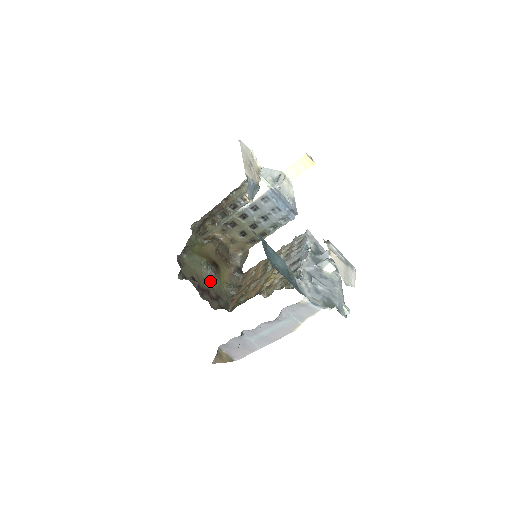
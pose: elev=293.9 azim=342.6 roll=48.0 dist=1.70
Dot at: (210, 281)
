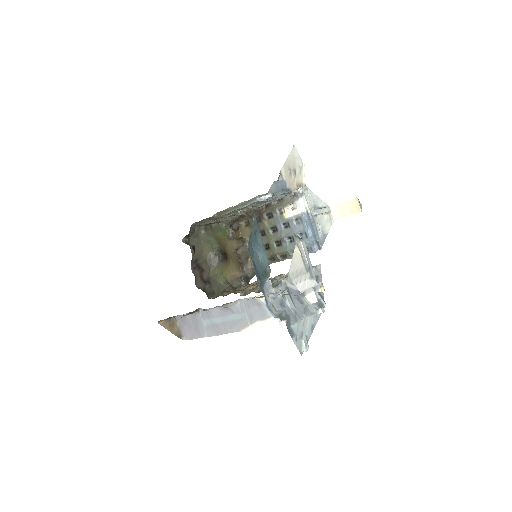
Dot at: (211, 265)
